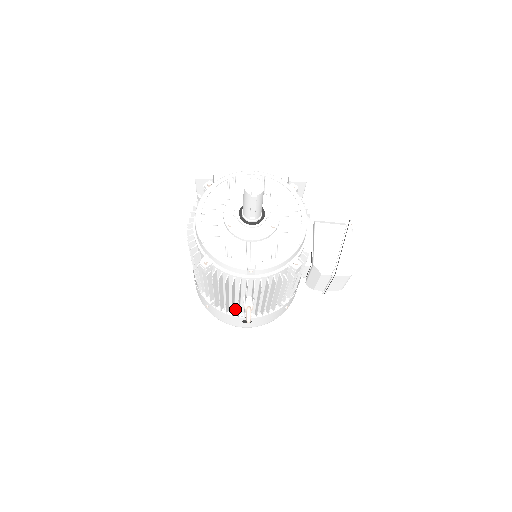
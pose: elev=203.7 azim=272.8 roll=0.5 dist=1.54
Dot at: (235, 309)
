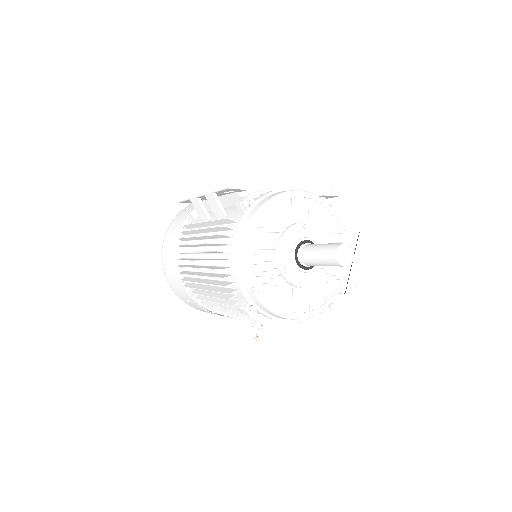
Dot at: occluded
